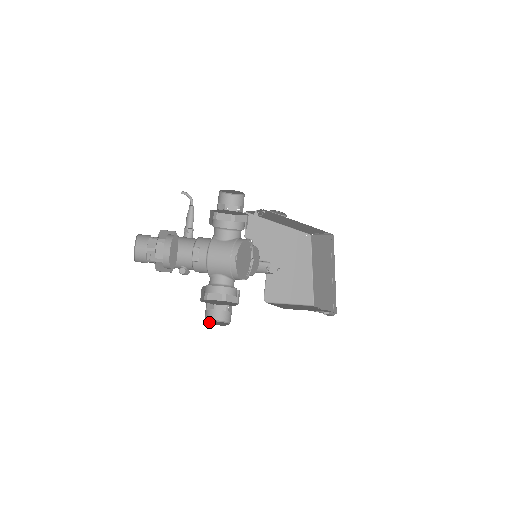
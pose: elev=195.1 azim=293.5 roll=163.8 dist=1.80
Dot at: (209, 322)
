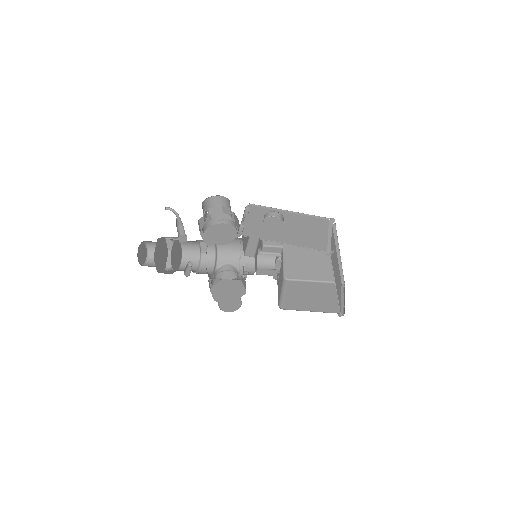
Dot at: occluded
